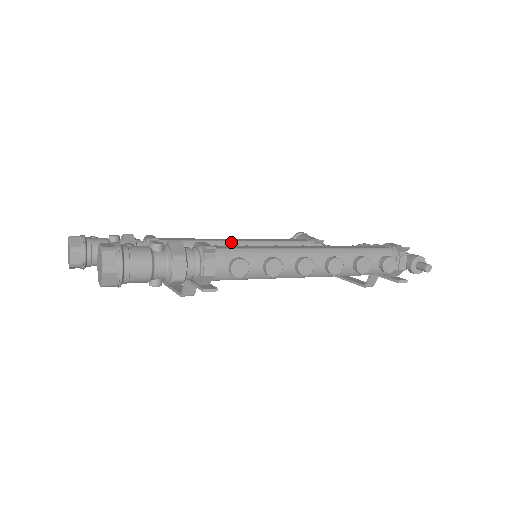
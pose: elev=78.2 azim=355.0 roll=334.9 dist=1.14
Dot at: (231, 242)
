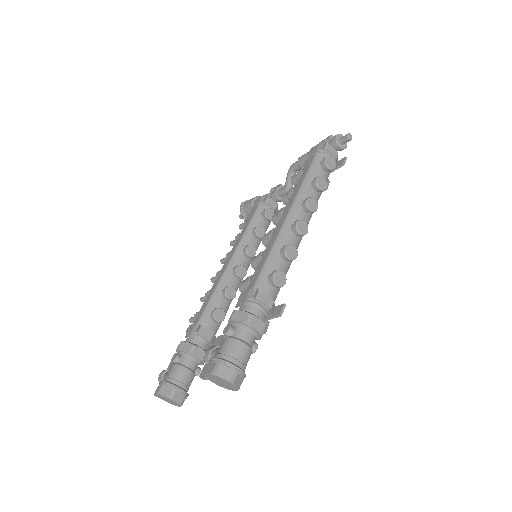
Dot at: (228, 267)
